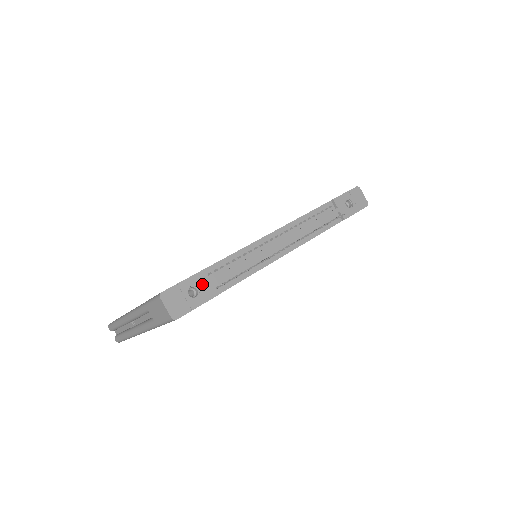
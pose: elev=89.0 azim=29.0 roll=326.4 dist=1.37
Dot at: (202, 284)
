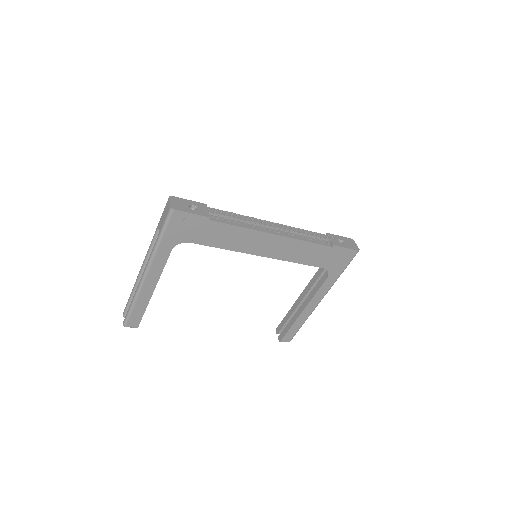
Dot at: (202, 208)
